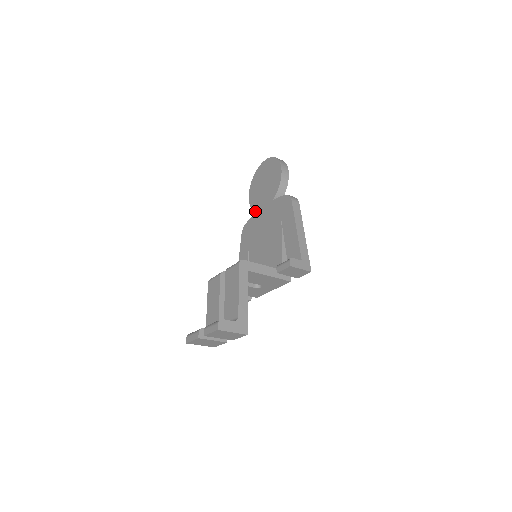
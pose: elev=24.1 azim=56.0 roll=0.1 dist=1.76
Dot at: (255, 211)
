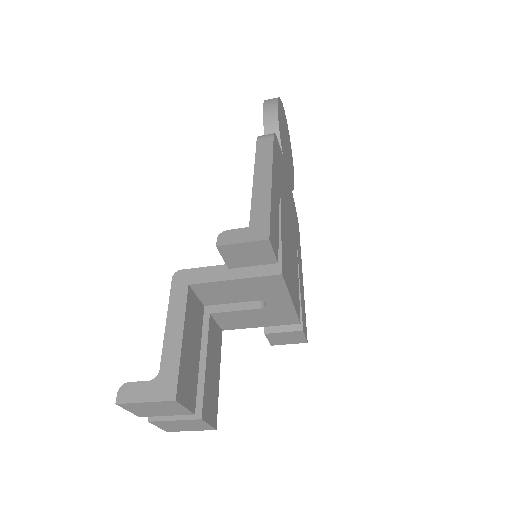
Dot at: occluded
